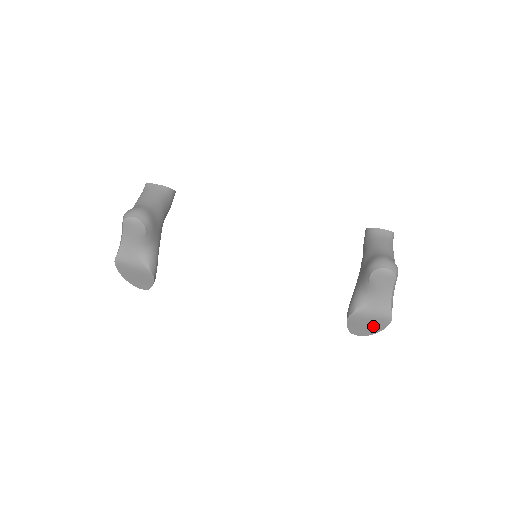
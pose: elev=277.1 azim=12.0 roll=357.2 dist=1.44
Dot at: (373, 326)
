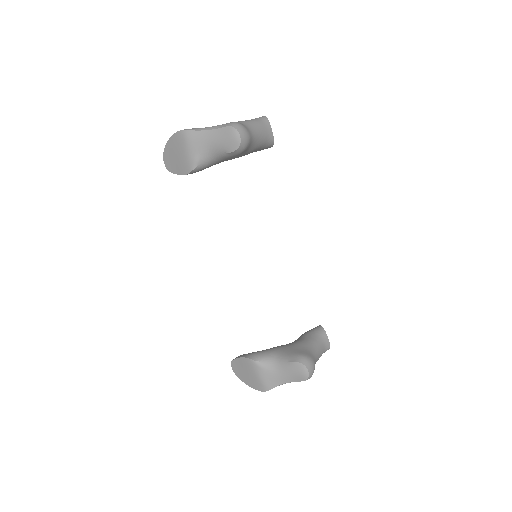
Dot at: (250, 379)
